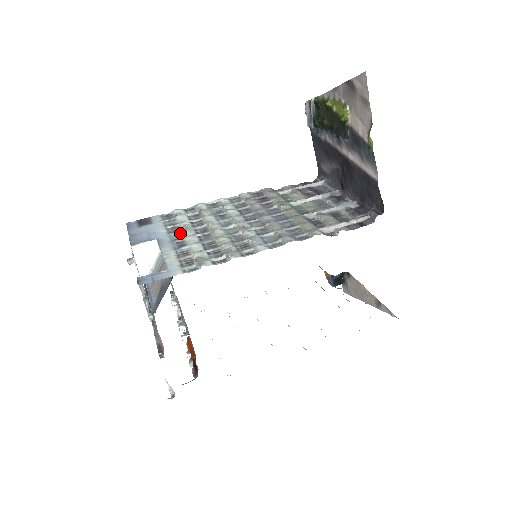
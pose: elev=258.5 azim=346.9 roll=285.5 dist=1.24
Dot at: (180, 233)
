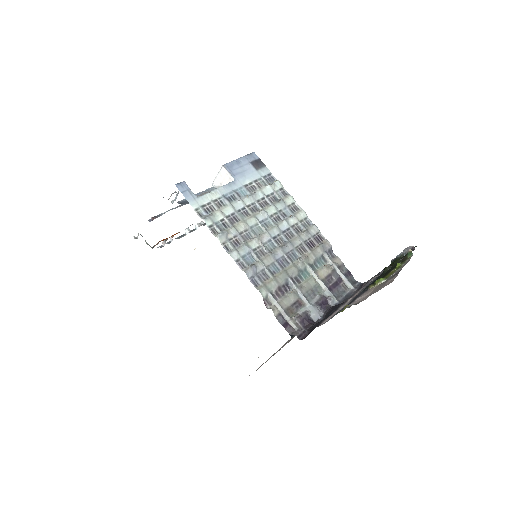
Dot at: (247, 194)
